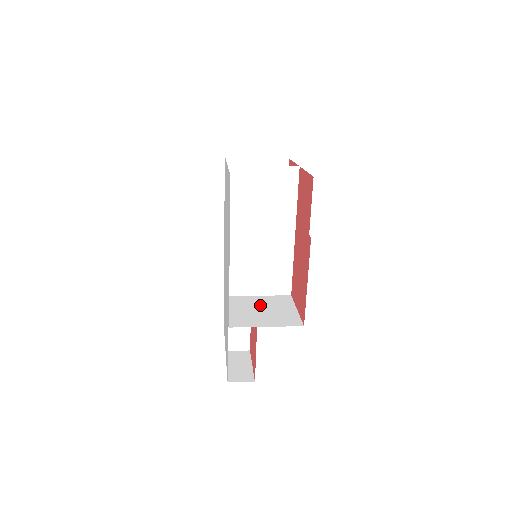
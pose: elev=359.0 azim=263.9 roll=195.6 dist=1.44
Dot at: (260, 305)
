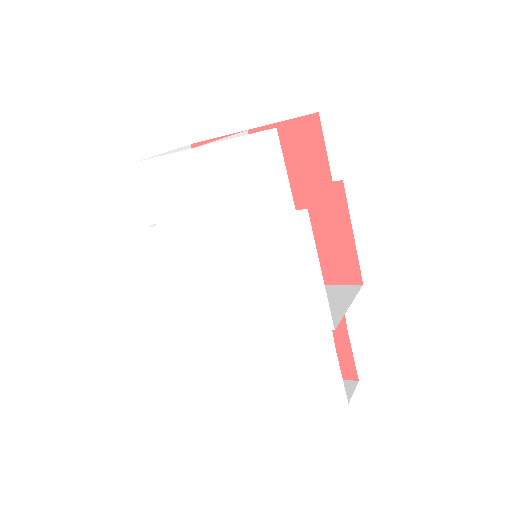
Dot at: occluded
